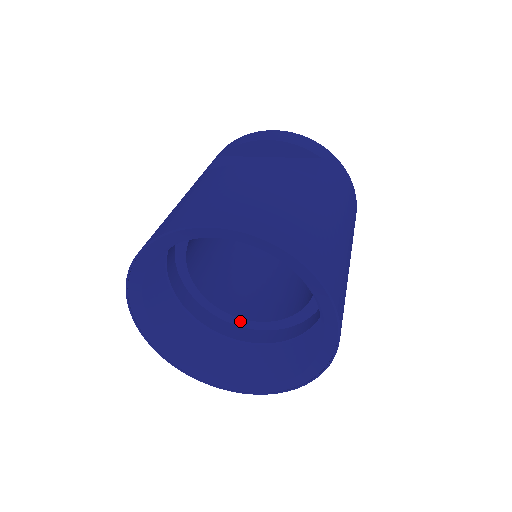
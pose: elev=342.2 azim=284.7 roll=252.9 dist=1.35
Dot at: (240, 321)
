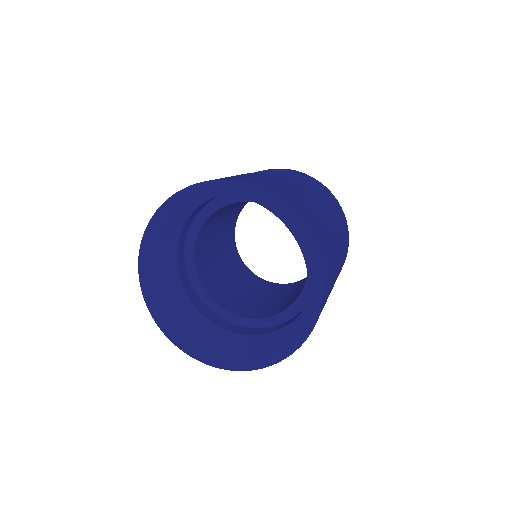
Dot at: (230, 315)
